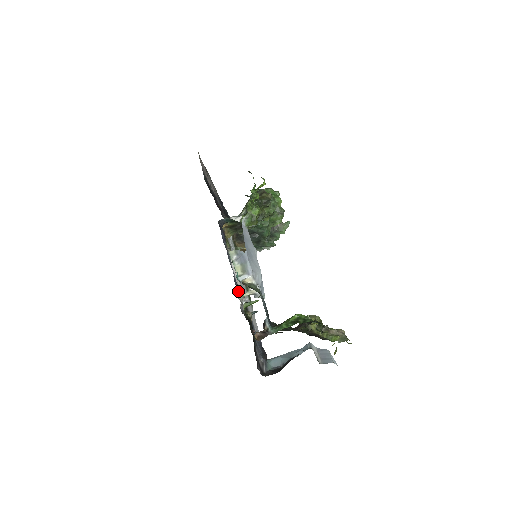
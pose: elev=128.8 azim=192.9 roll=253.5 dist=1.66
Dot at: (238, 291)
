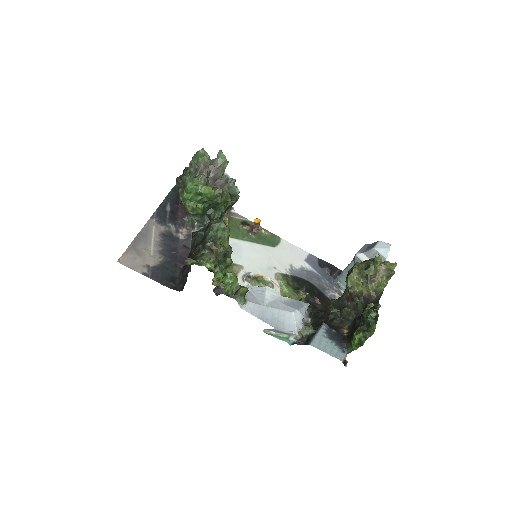
Dot at: occluded
